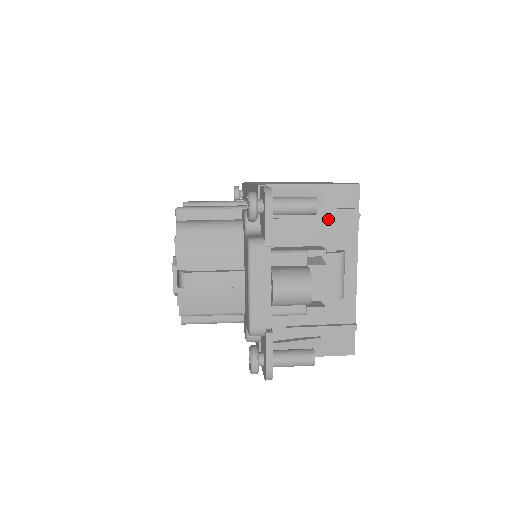
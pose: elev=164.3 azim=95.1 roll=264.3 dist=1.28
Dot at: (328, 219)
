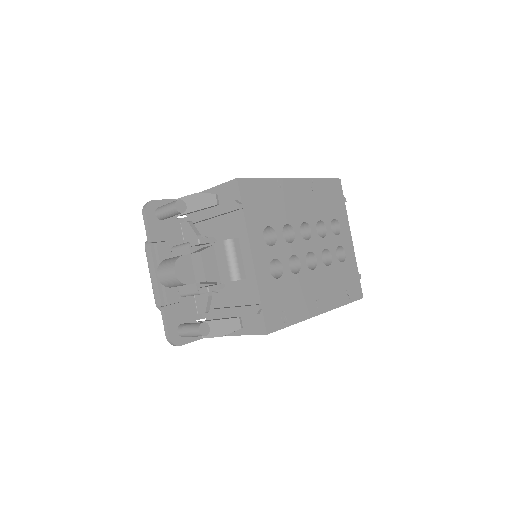
Dot at: (220, 214)
